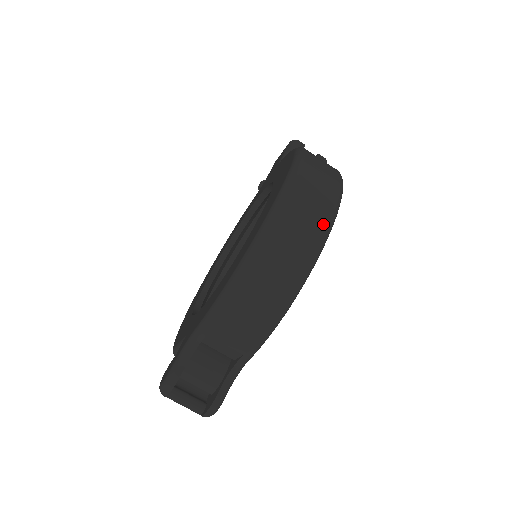
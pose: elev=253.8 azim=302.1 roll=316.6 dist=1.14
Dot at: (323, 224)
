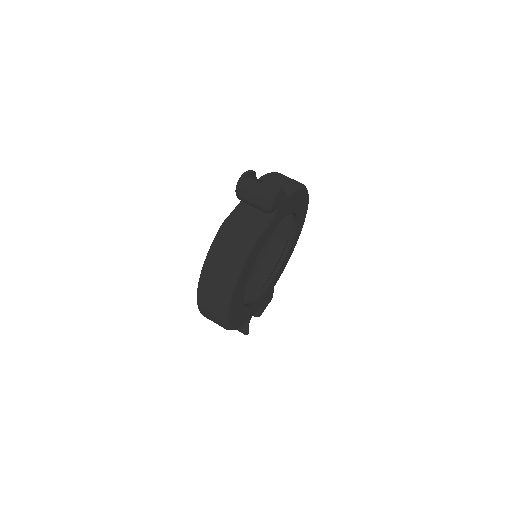
Dot at: occluded
